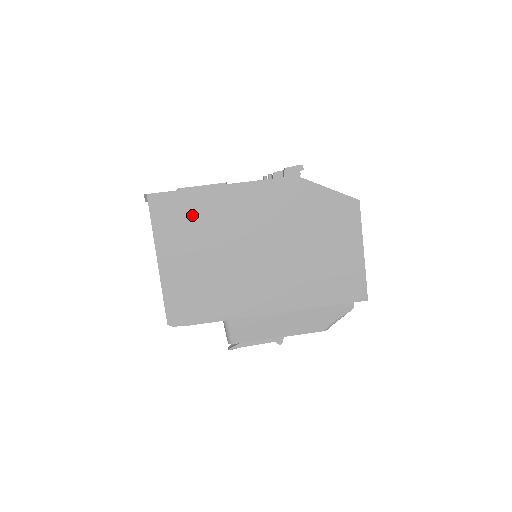
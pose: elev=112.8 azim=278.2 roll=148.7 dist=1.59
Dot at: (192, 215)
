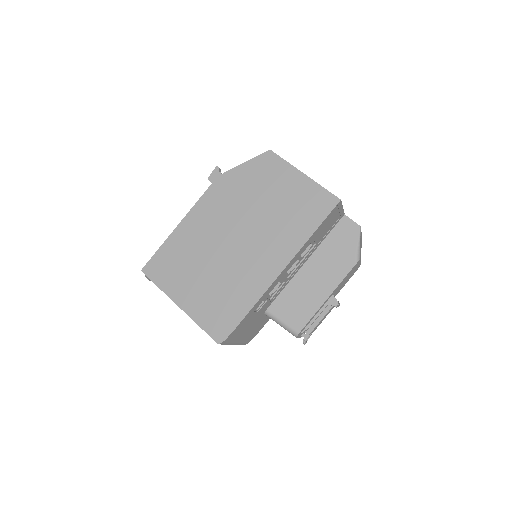
Dot at: (176, 257)
